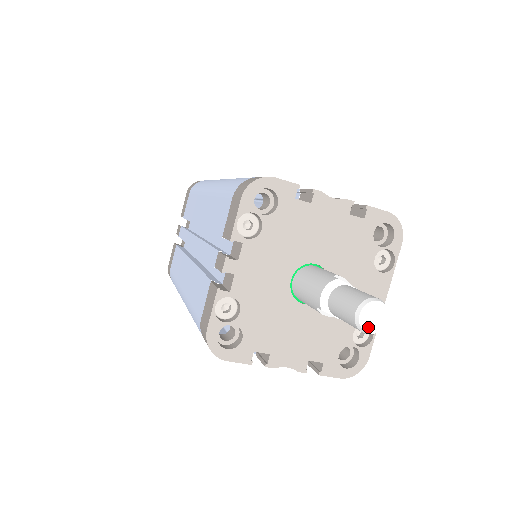
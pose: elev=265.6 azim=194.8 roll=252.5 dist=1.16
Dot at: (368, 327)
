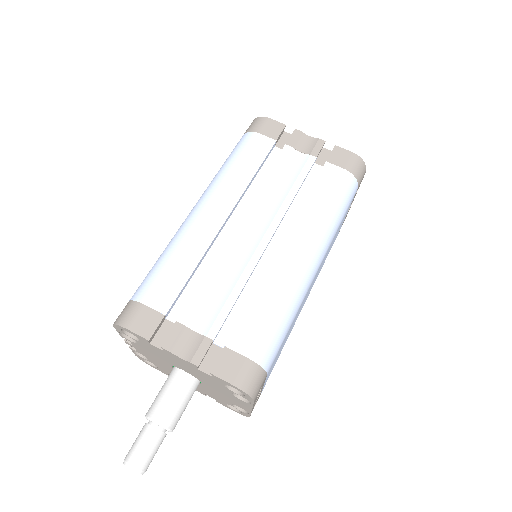
Dot at: occluded
